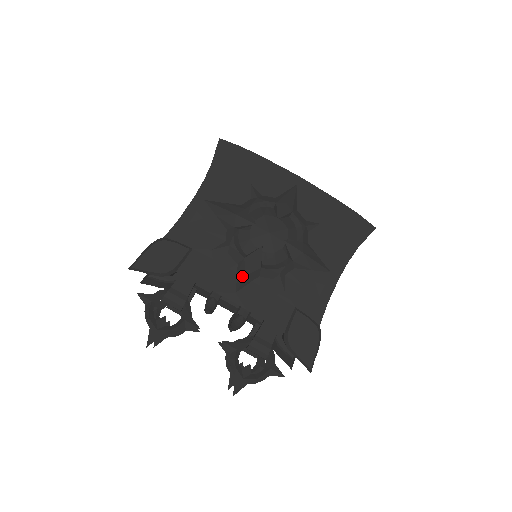
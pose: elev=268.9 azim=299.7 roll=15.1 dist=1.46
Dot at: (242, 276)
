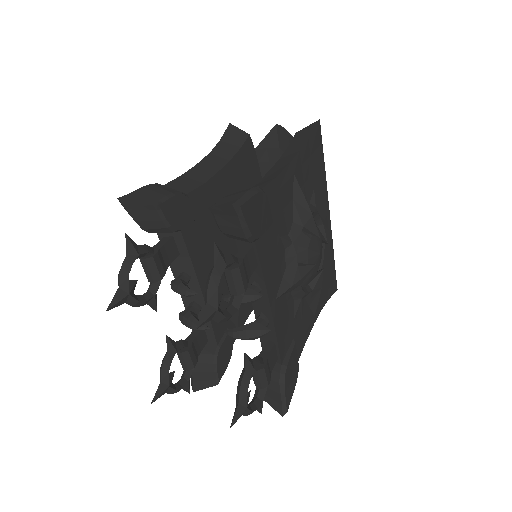
Dot at: (288, 285)
